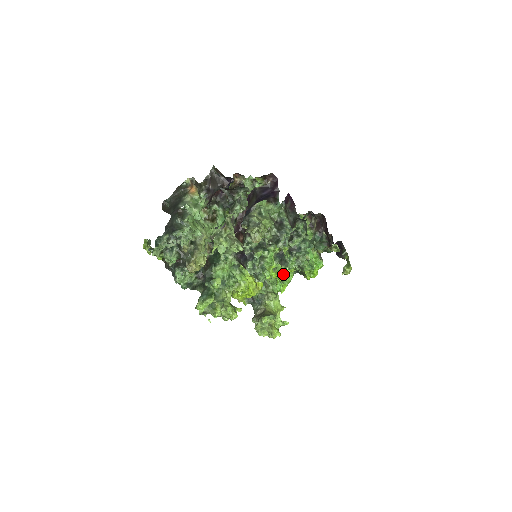
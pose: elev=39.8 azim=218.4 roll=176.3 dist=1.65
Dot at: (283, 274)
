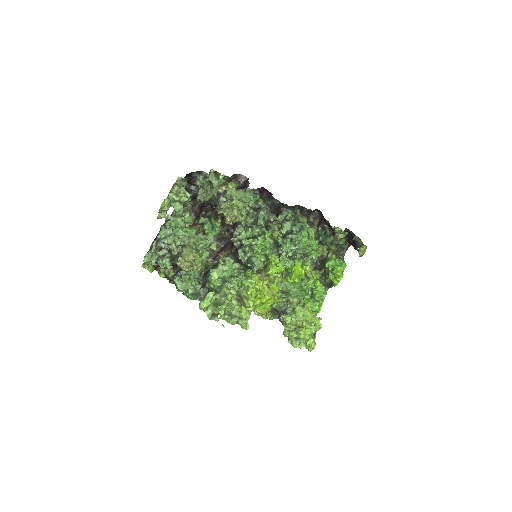
Dot at: (294, 272)
